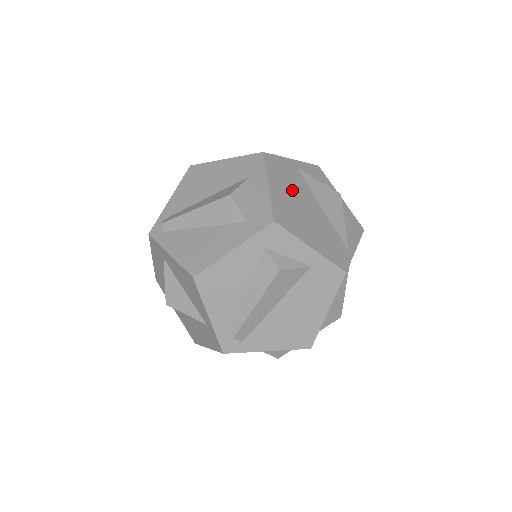
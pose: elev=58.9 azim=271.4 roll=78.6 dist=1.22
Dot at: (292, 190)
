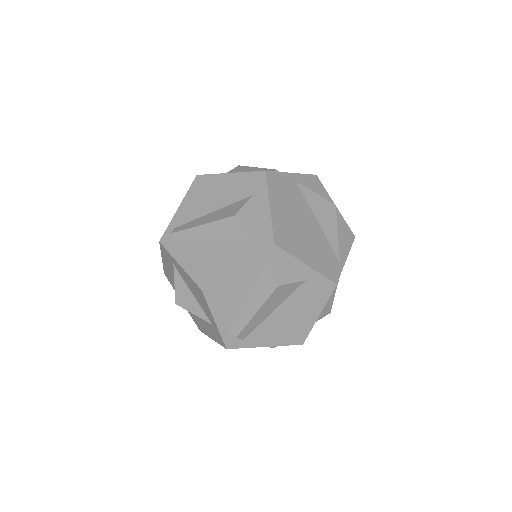
Dot at: (291, 207)
